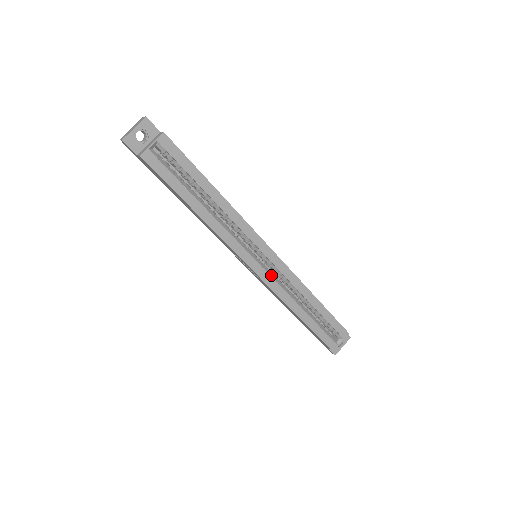
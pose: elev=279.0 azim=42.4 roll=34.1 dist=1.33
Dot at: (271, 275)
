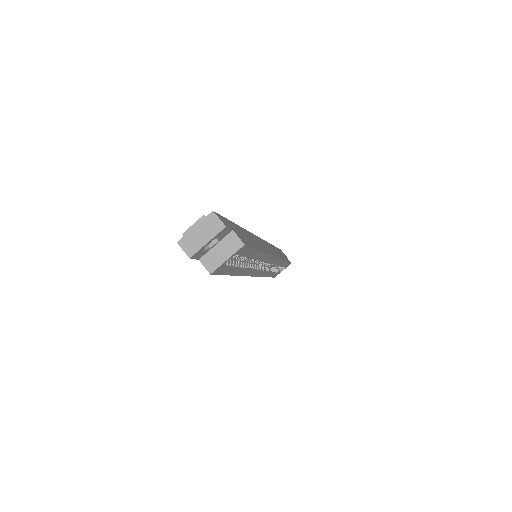
Dot at: (264, 268)
